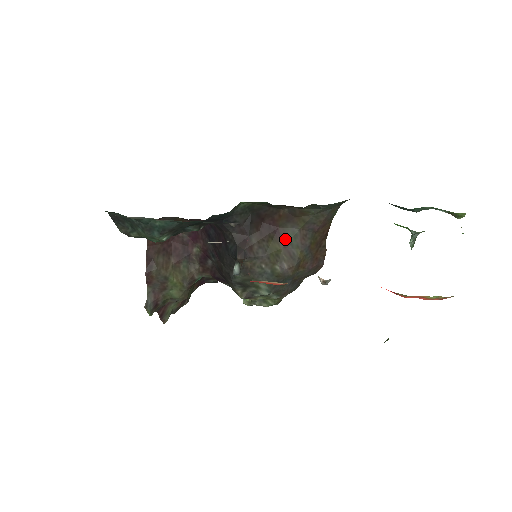
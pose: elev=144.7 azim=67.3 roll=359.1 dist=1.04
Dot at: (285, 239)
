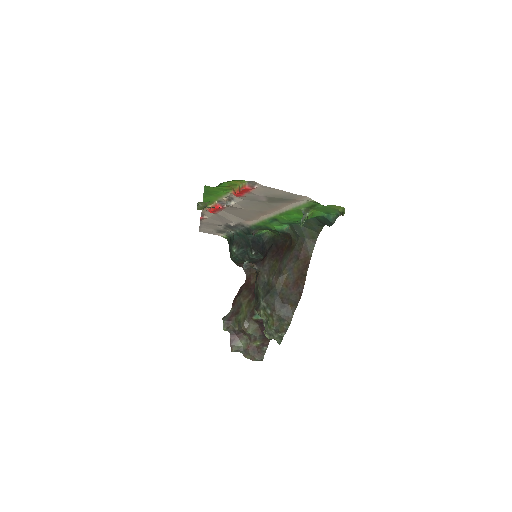
Dot at: (282, 261)
